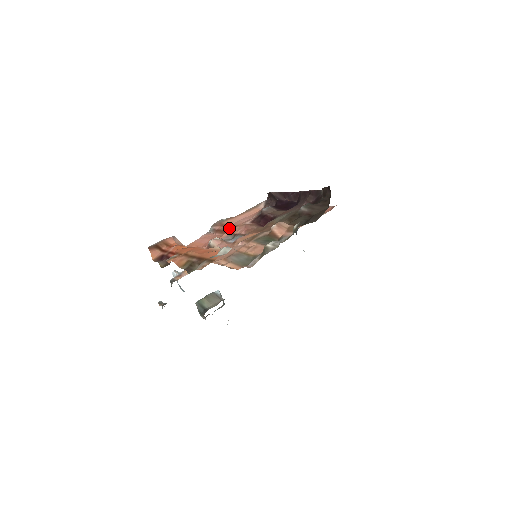
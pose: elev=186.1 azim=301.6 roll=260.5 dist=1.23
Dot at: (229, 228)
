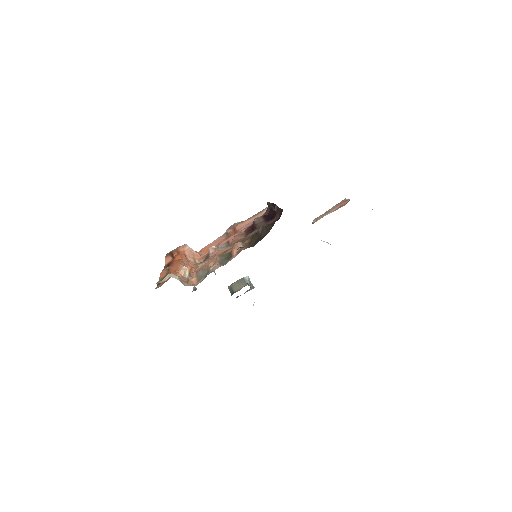
Dot at: (232, 234)
